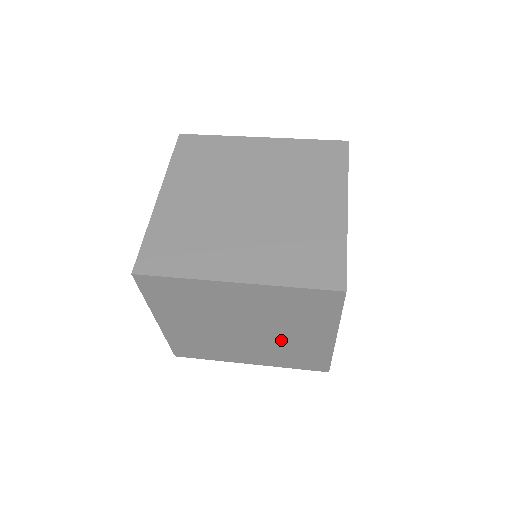
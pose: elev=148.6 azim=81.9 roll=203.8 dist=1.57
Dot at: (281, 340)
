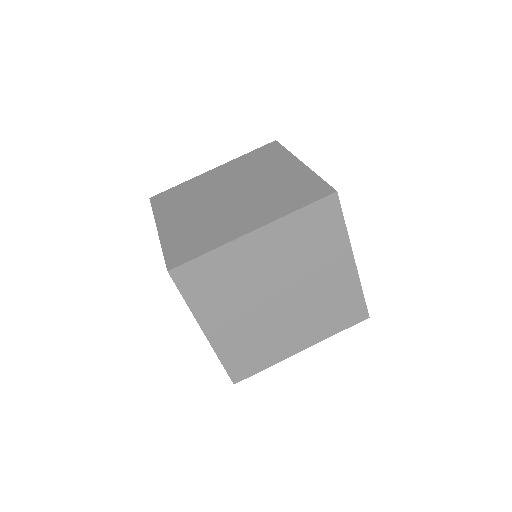
Dot at: occluded
